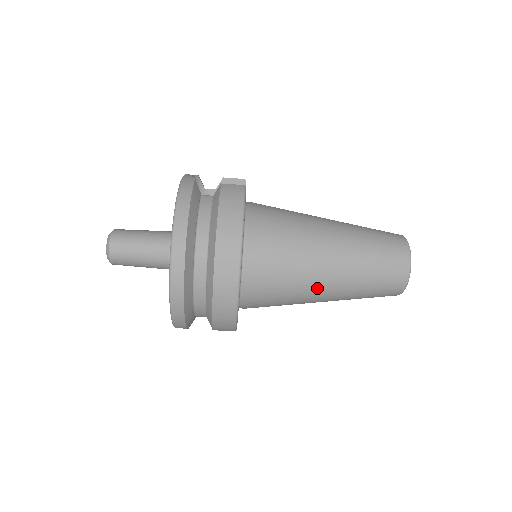
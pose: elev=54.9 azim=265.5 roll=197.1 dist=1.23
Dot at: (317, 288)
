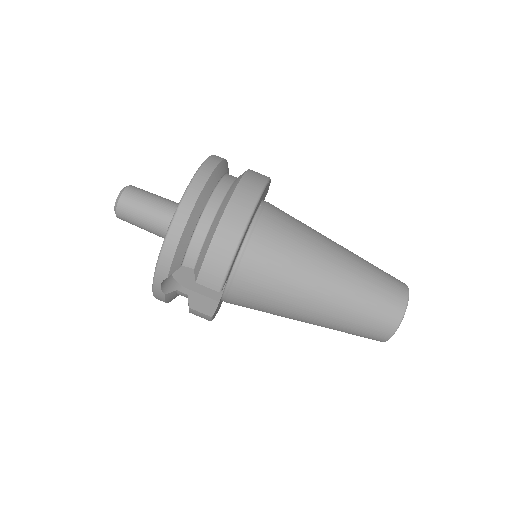
Dot at: (322, 262)
